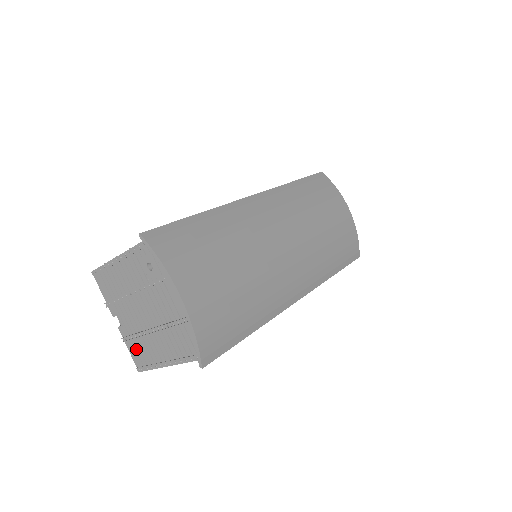
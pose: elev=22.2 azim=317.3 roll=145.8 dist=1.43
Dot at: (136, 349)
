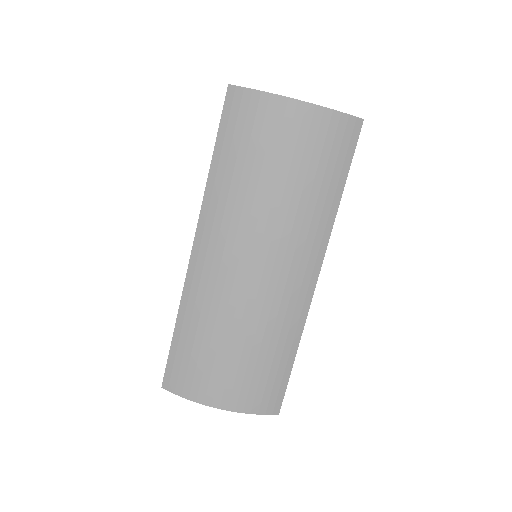
Dot at: occluded
